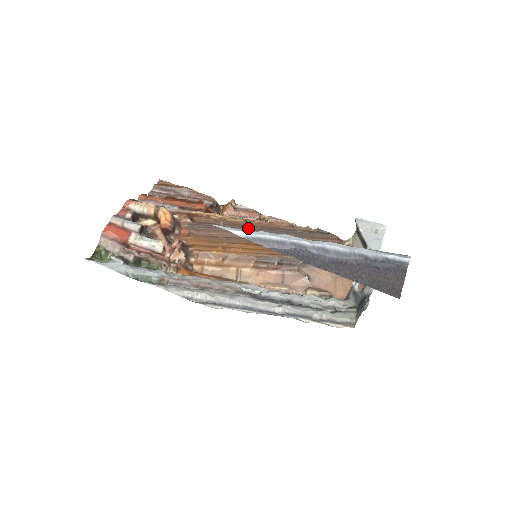
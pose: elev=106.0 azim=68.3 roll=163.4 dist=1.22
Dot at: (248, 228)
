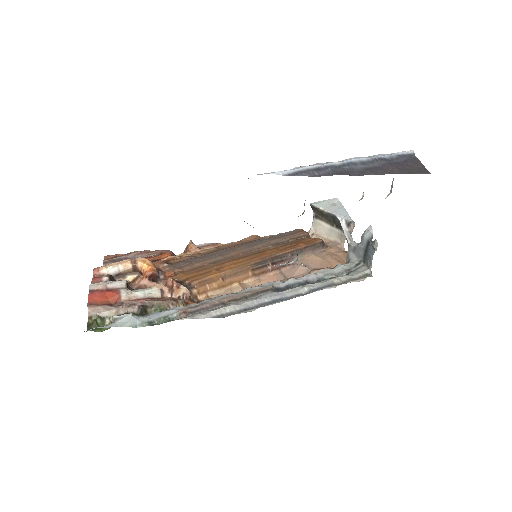
Dot at: (225, 250)
